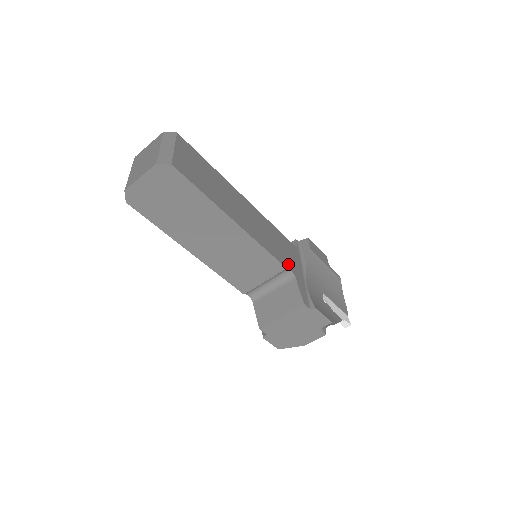
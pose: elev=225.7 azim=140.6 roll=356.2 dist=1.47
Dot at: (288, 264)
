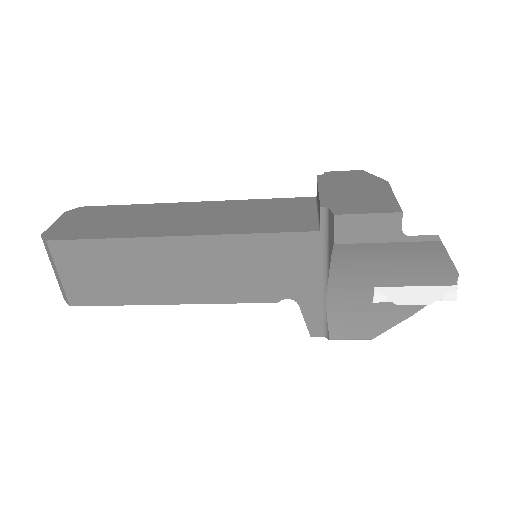
Dot at: (283, 291)
